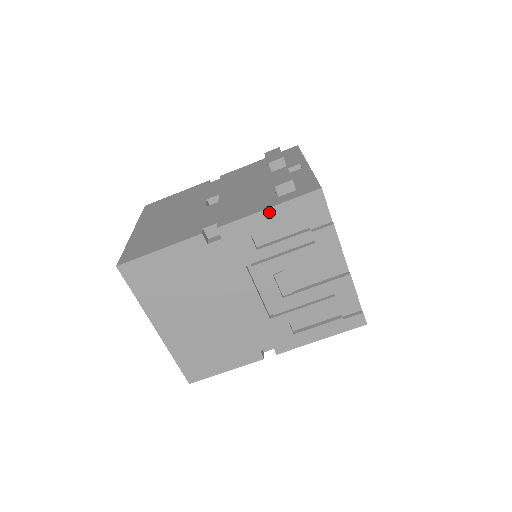
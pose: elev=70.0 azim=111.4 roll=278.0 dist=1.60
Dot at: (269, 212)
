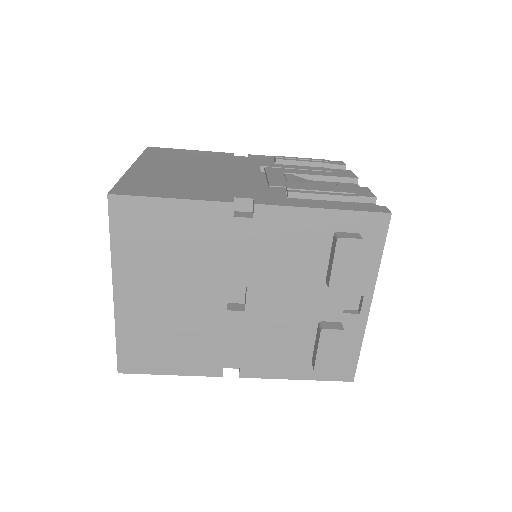
Dot at: (296, 377)
